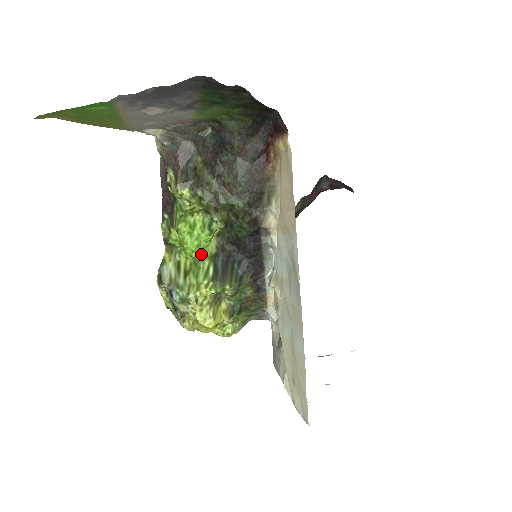
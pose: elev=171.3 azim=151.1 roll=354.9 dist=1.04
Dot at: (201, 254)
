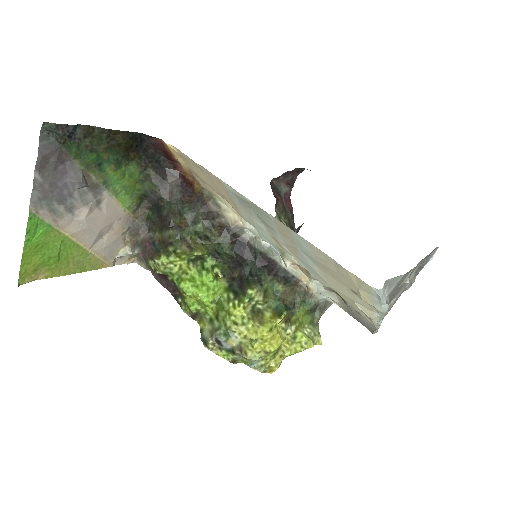
Dot at: (216, 294)
